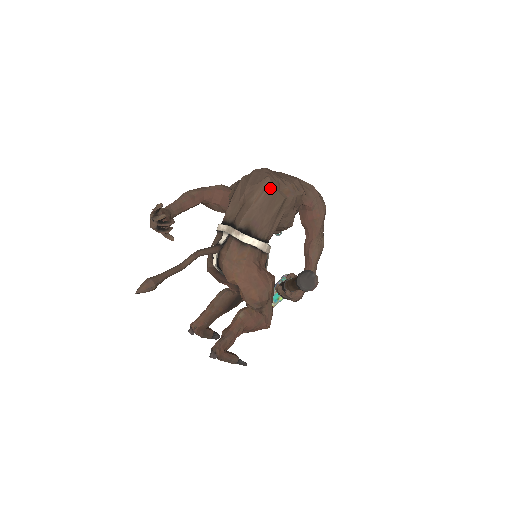
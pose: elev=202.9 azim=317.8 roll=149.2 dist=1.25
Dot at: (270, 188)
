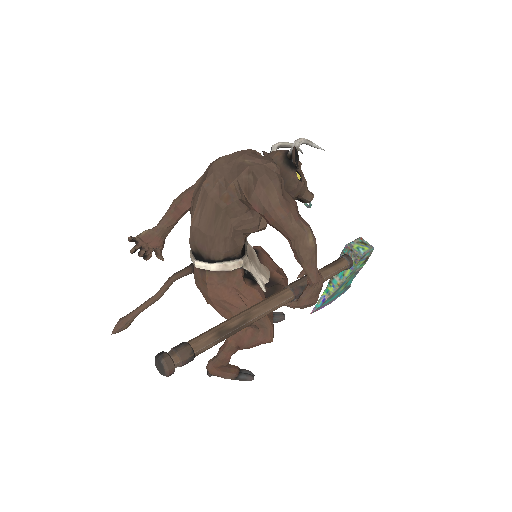
Dot at: (204, 200)
